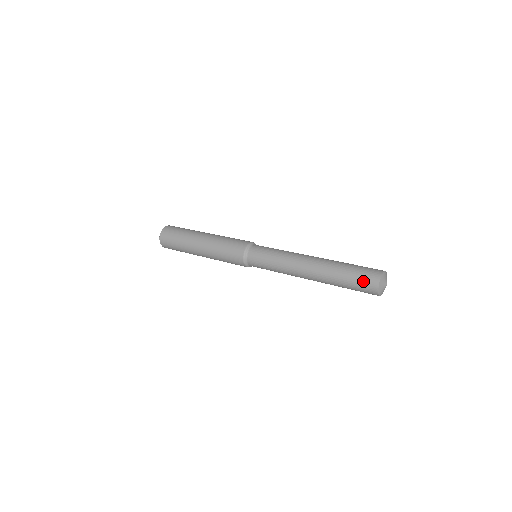
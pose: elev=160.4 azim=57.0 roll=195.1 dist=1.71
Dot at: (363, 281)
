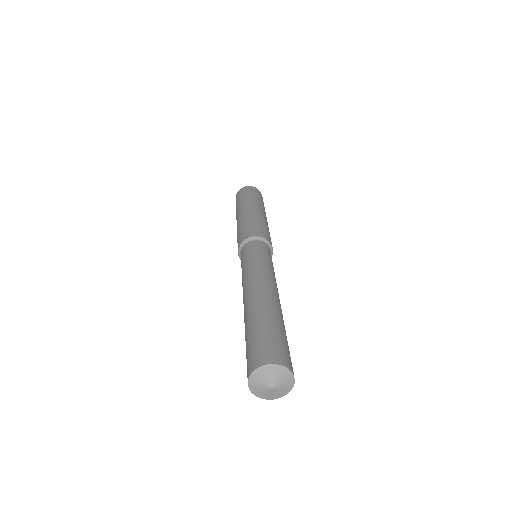
Dot at: (250, 354)
